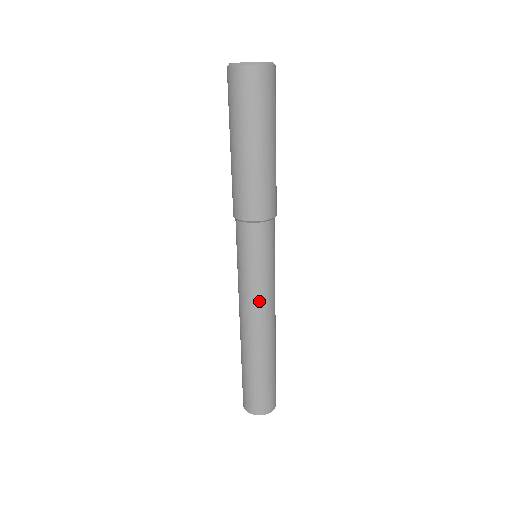
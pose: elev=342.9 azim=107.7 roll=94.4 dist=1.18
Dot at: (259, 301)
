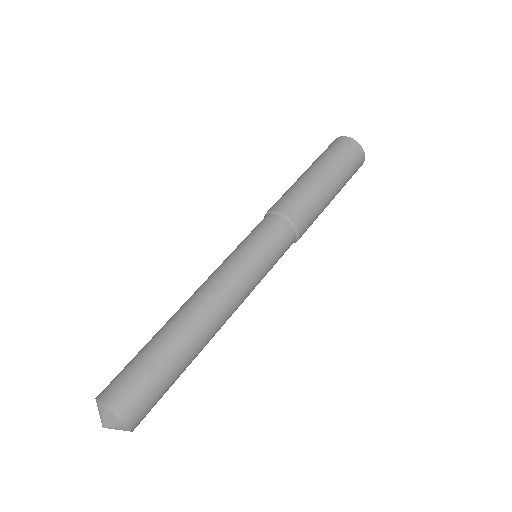
Dot at: (218, 271)
